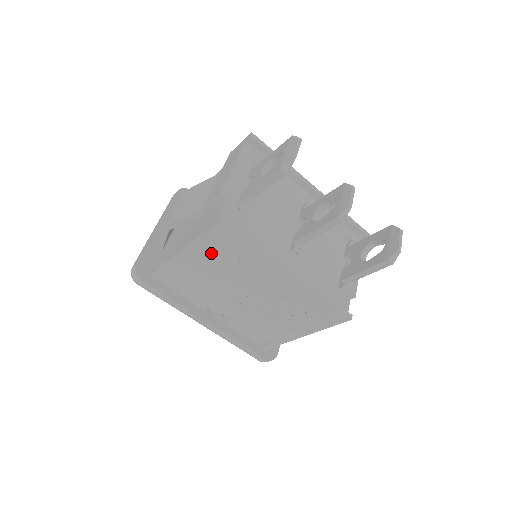
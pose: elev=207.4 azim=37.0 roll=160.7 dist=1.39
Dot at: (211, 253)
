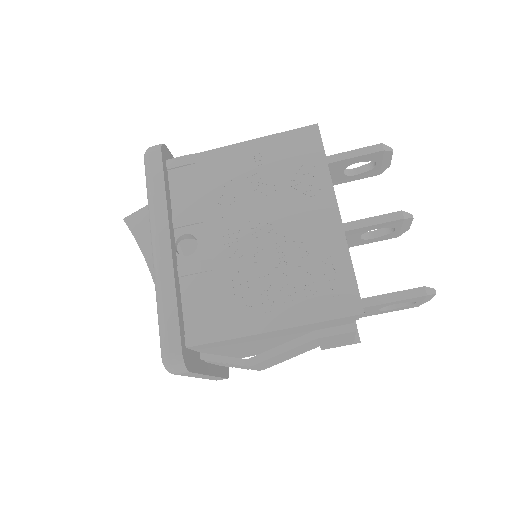
Dot at: (272, 156)
